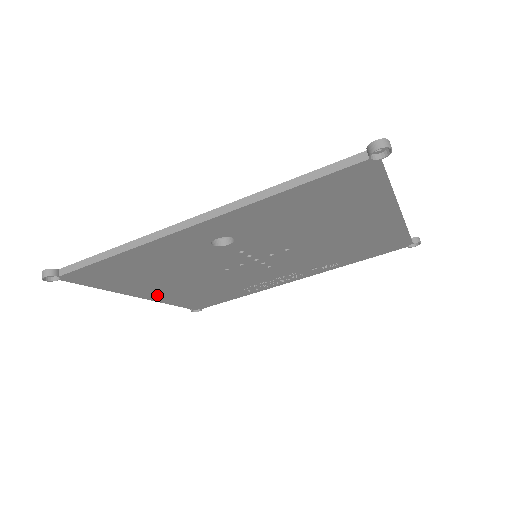
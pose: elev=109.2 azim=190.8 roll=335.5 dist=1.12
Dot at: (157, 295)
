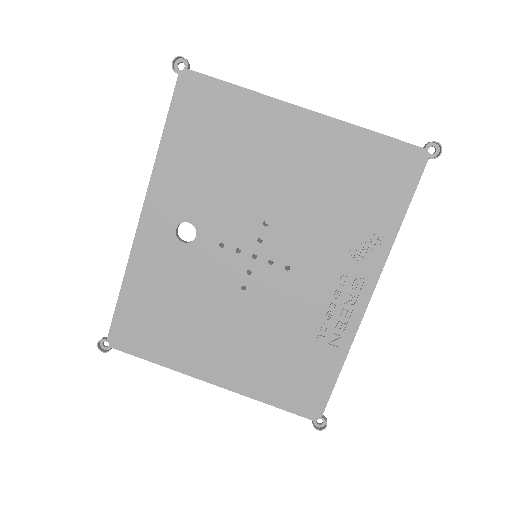
Dot at: (224, 374)
